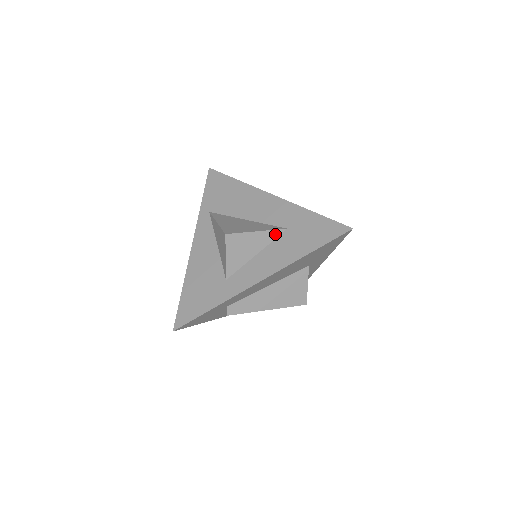
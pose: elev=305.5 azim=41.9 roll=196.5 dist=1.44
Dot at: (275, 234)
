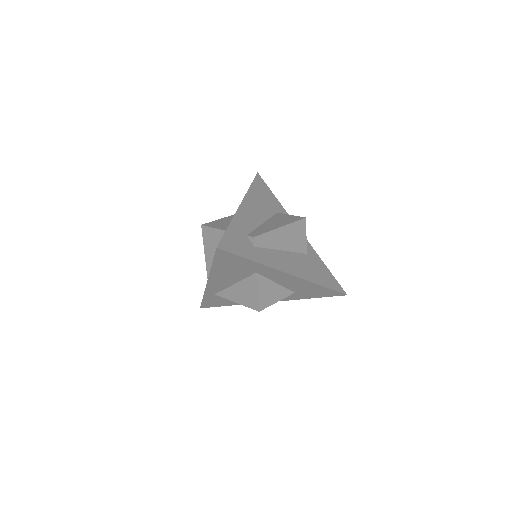
Dot at: occluded
